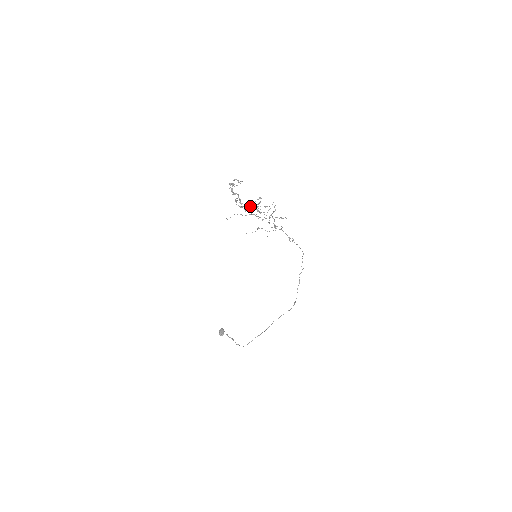
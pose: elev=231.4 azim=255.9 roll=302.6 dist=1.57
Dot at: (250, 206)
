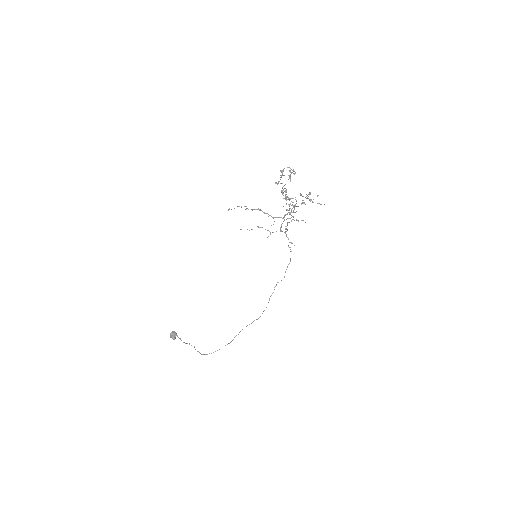
Dot at: occluded
